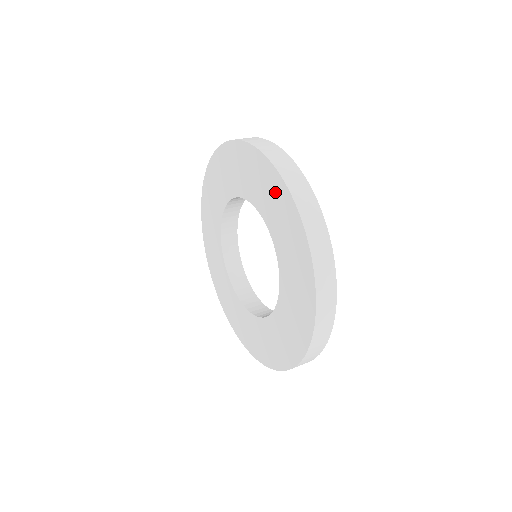
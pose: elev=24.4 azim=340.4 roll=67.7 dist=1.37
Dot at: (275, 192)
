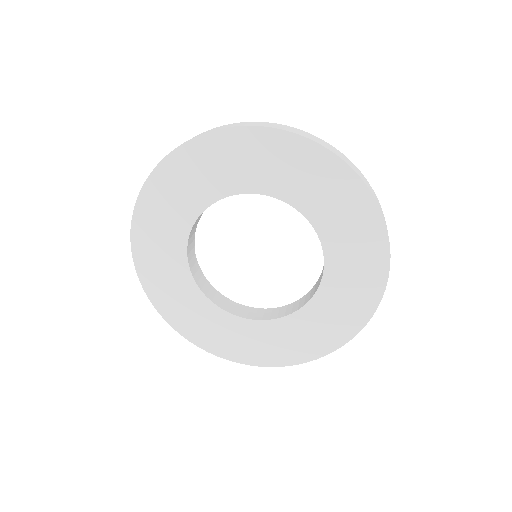
Dot at: (361, 222)
